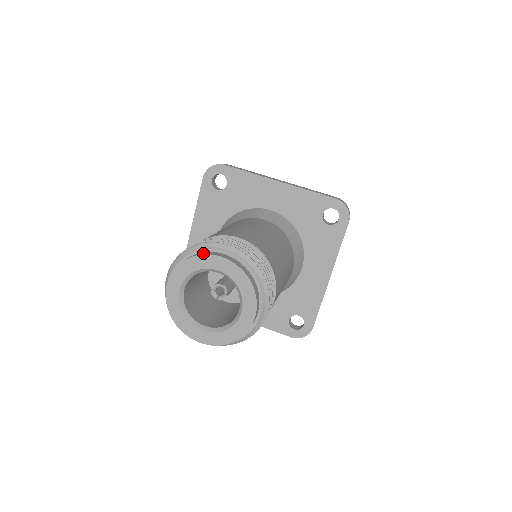
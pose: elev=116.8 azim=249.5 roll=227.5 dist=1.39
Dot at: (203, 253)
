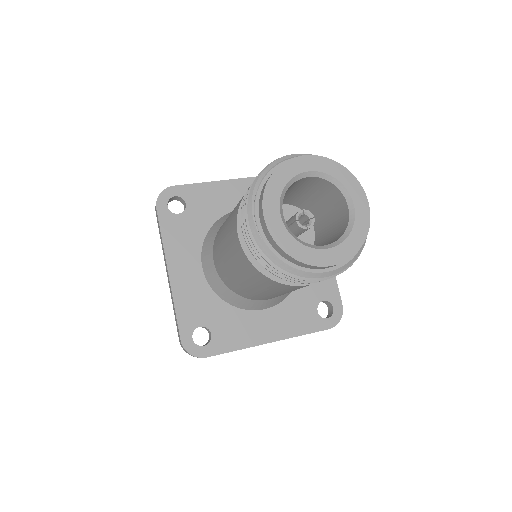
Dot at: (283, 163)
